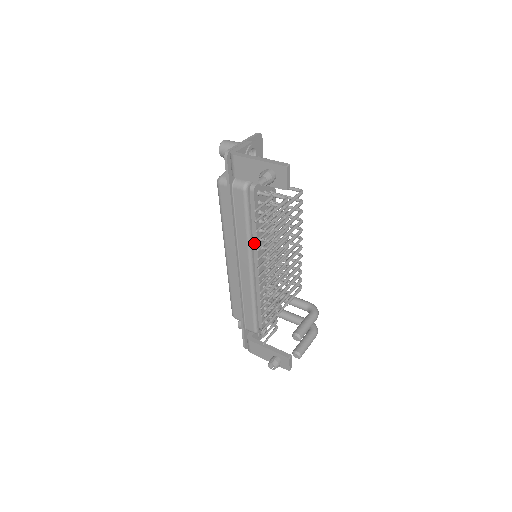
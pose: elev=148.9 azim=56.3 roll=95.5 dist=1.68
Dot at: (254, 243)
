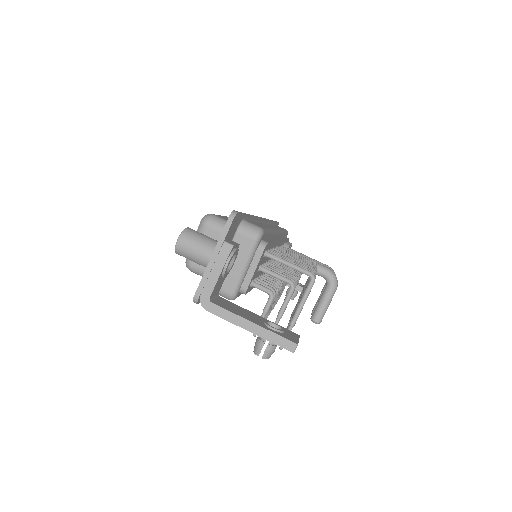
Dot at: occluded
